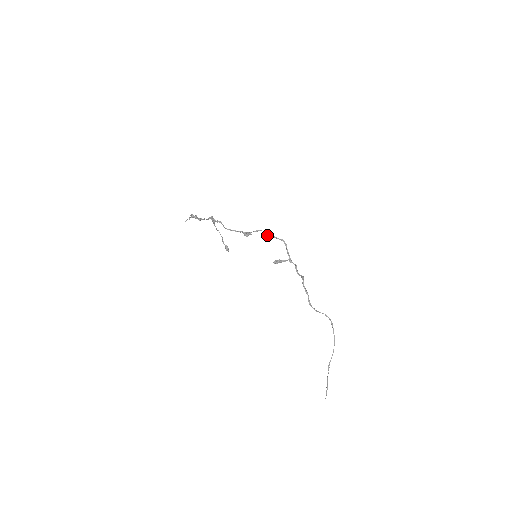
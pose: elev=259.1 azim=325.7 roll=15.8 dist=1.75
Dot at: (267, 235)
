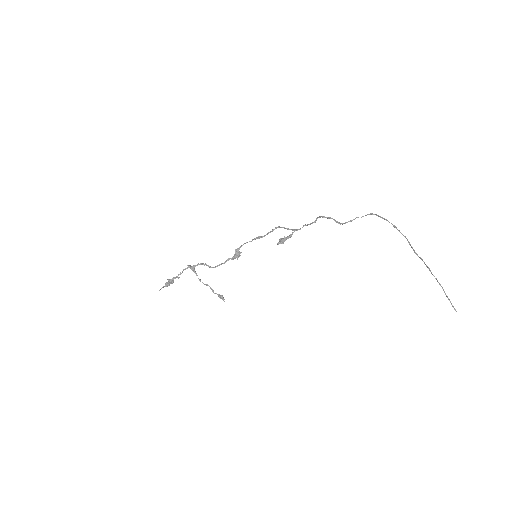
Dot at: (258, 238)
